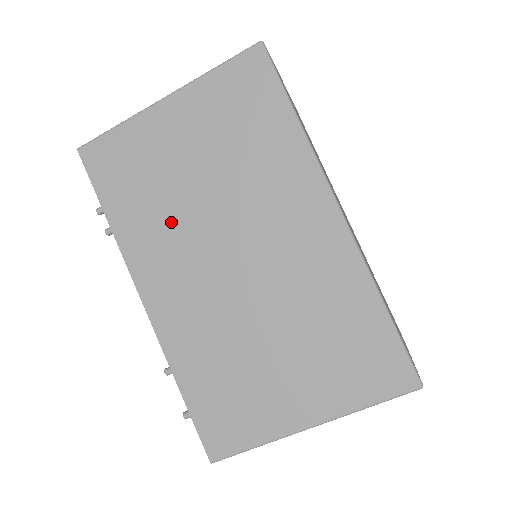
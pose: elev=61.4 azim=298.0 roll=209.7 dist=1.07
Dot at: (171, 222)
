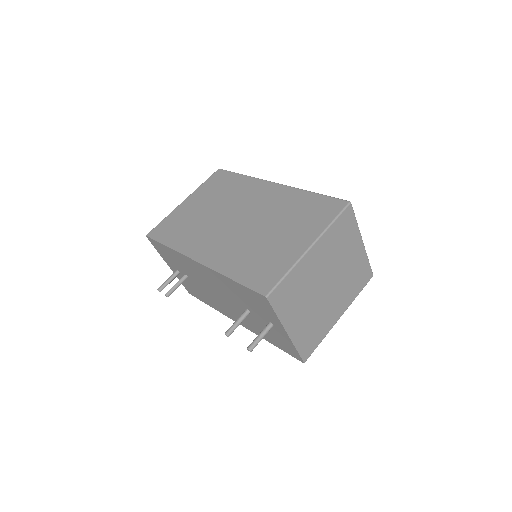
Dot at: (201, 228)
